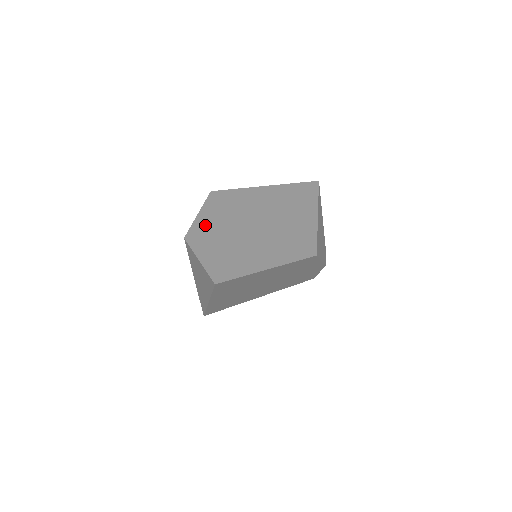
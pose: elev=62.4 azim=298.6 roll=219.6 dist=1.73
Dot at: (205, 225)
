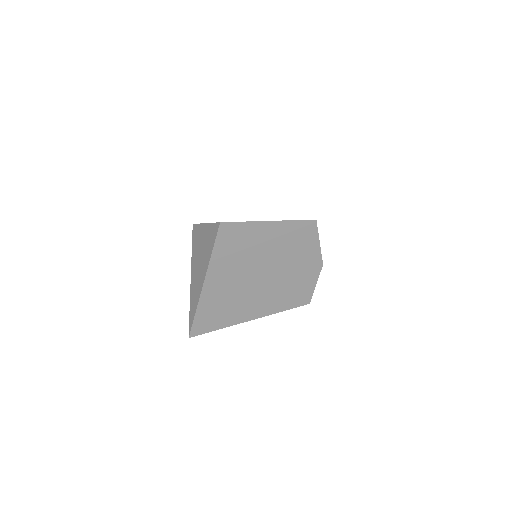
Dot at: occluded
